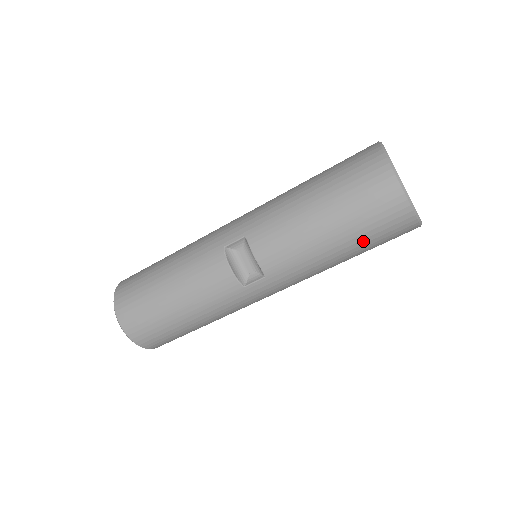
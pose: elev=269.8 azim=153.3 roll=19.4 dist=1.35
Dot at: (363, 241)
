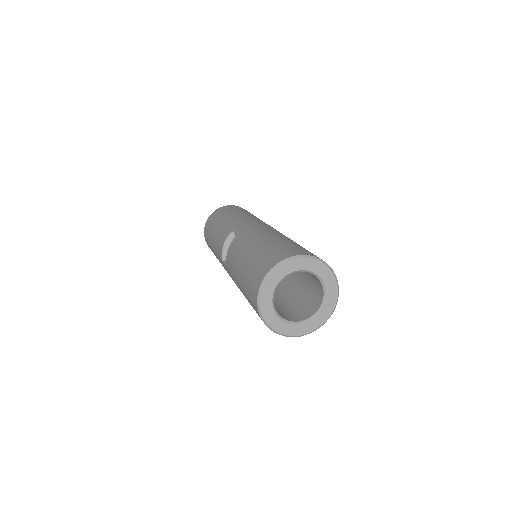
Dot at: occluded
